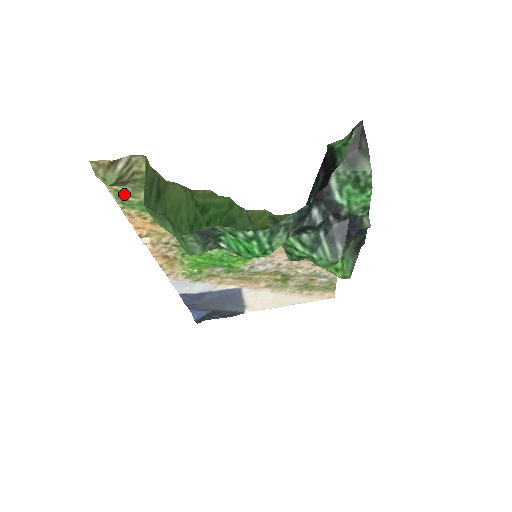
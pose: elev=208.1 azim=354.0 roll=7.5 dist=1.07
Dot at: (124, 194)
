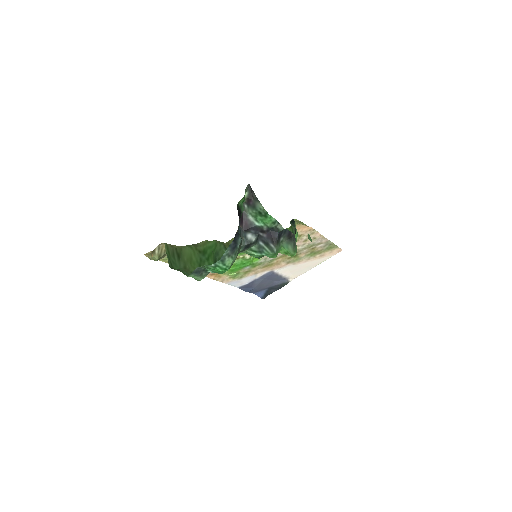
Dot at: occluded
